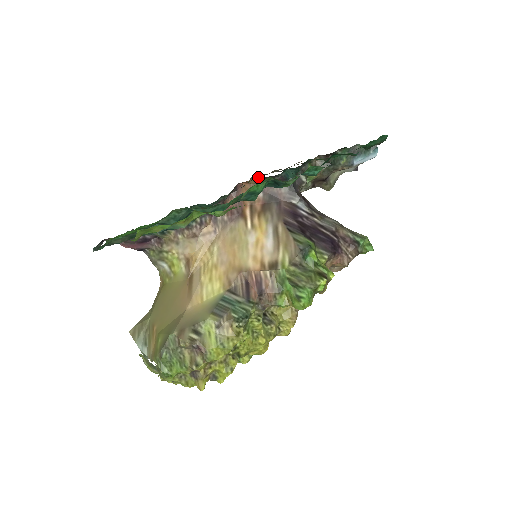
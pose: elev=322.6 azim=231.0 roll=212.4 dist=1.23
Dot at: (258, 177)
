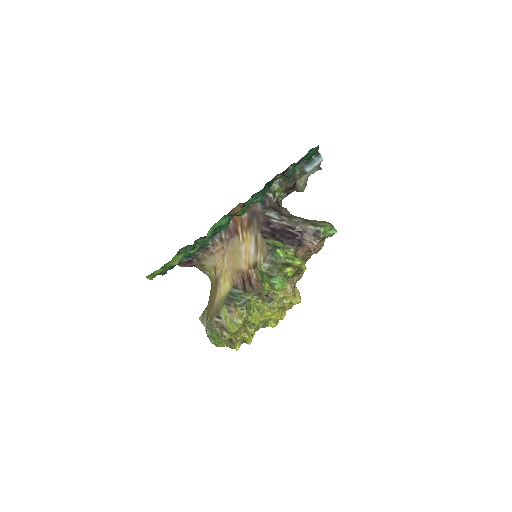
Dot at: (240, 204)
